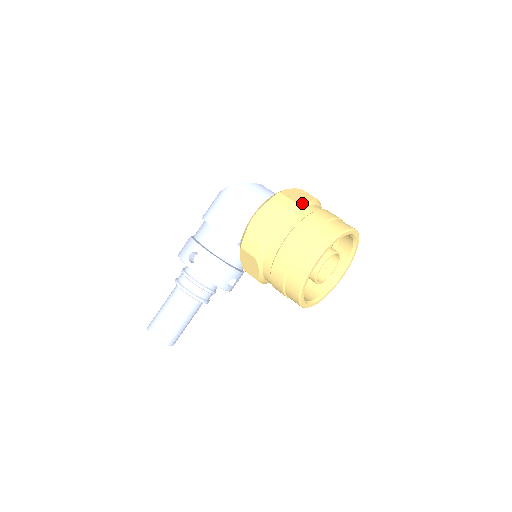
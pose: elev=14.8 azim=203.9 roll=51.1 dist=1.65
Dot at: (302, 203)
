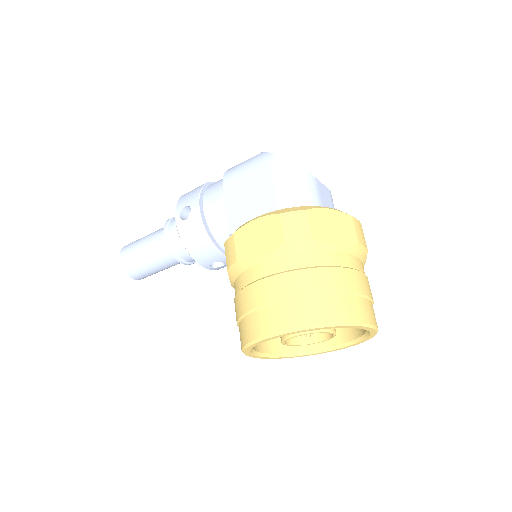
Dot at: (323, 244)
